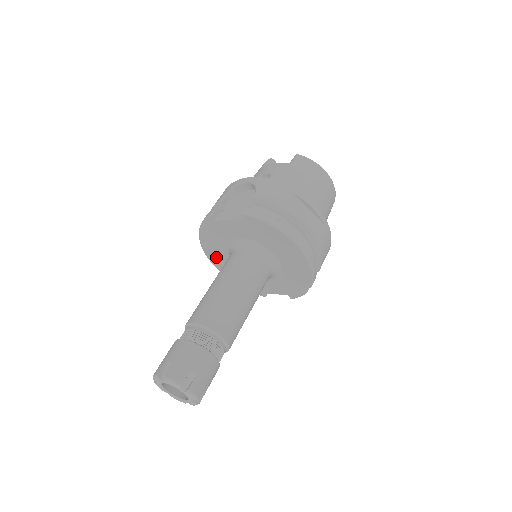
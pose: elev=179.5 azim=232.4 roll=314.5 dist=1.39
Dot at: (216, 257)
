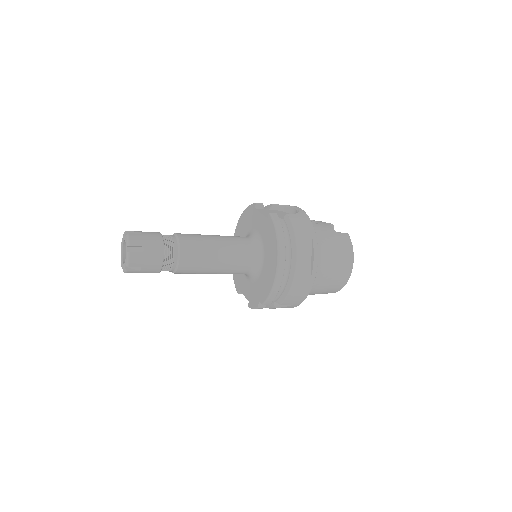
Dot at: occluded
